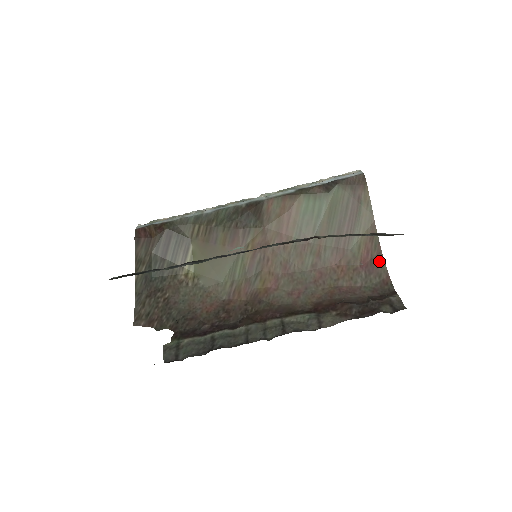
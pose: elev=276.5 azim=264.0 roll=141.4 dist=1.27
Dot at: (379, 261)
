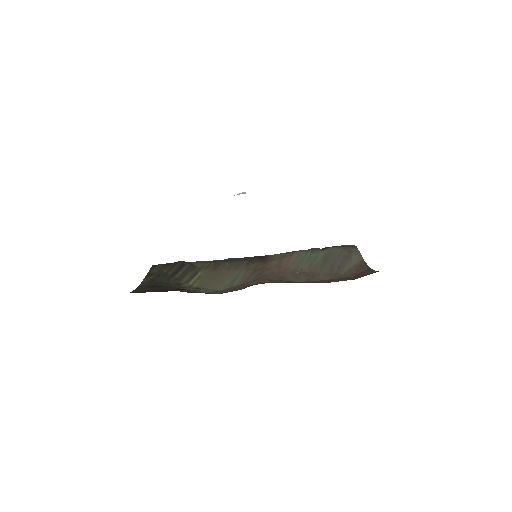
Dot at: (367, 271)
